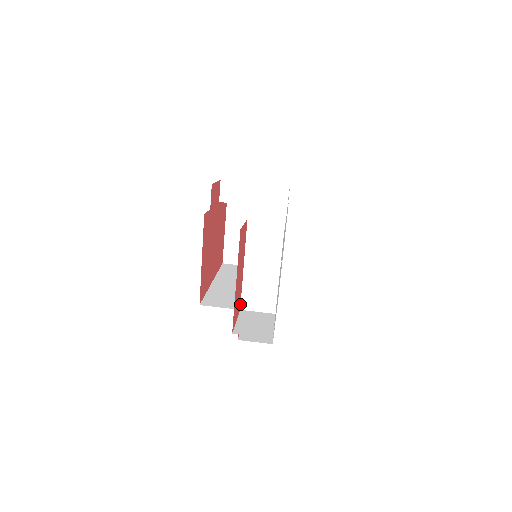
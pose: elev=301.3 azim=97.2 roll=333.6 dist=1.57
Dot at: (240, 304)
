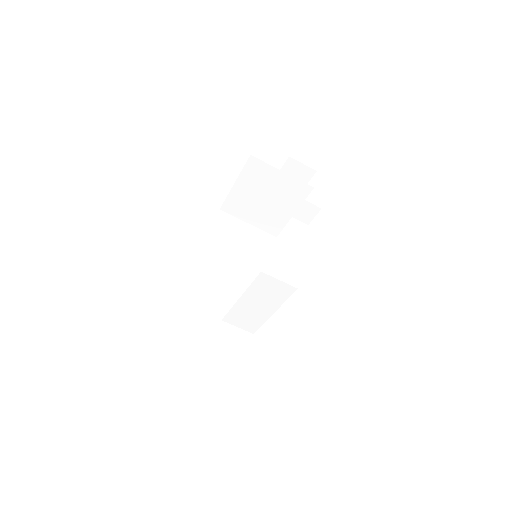
Dot at: (223, 318)
